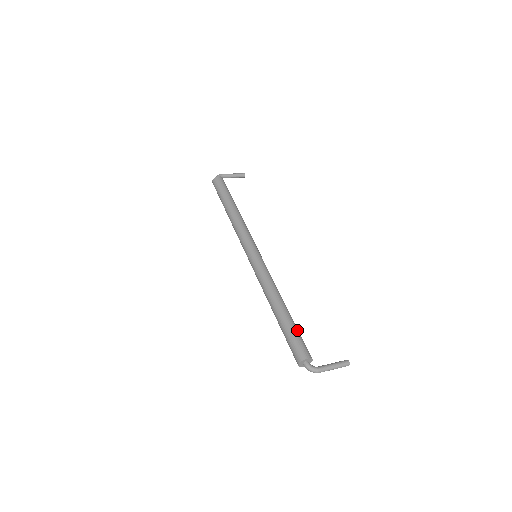
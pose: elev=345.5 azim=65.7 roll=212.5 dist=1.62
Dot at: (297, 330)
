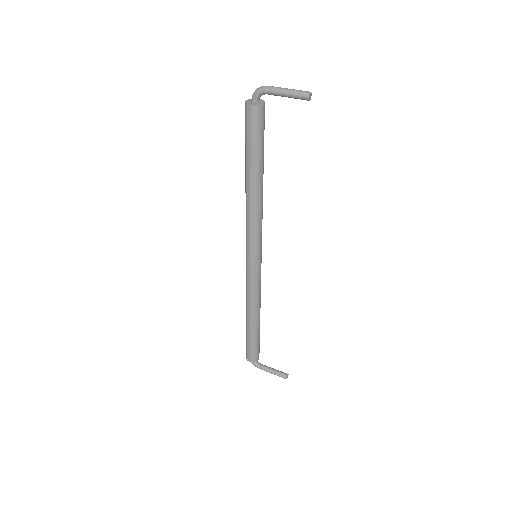
Dot at: (254, 342)
